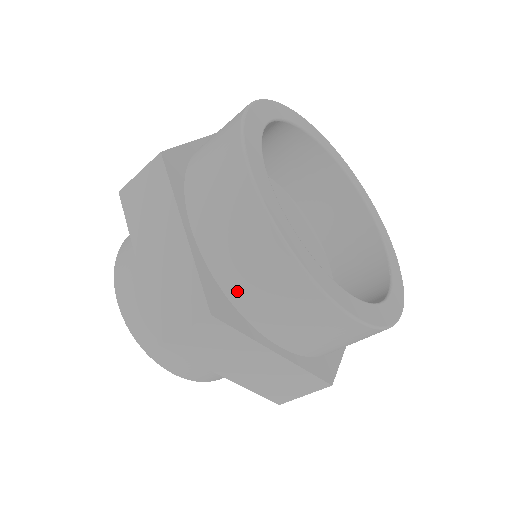
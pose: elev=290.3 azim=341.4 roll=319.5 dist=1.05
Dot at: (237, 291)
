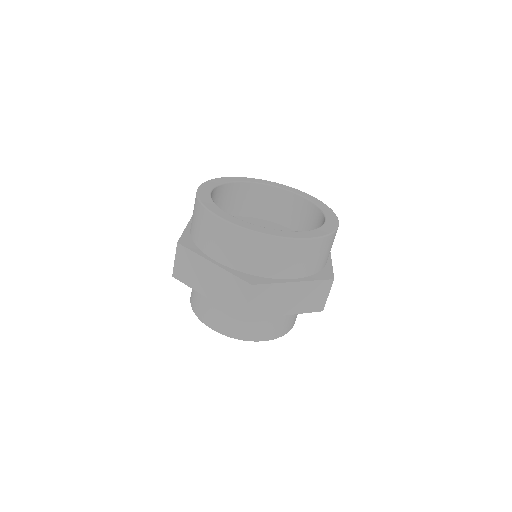
Dot at: (255, 269)
